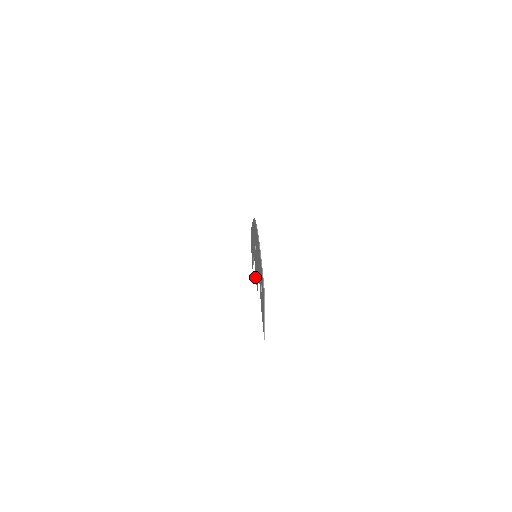
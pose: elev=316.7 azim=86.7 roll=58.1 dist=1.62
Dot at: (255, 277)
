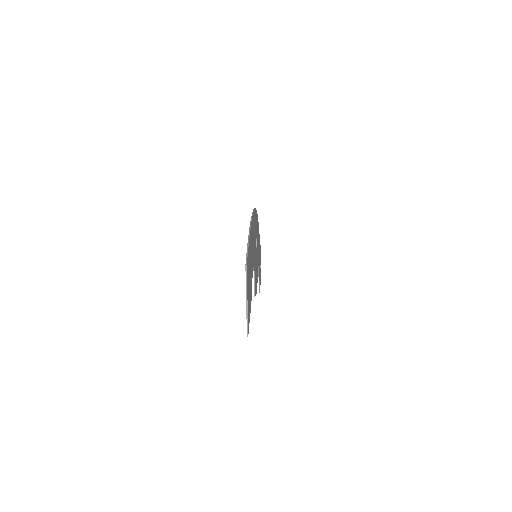
Dot at: occluded
